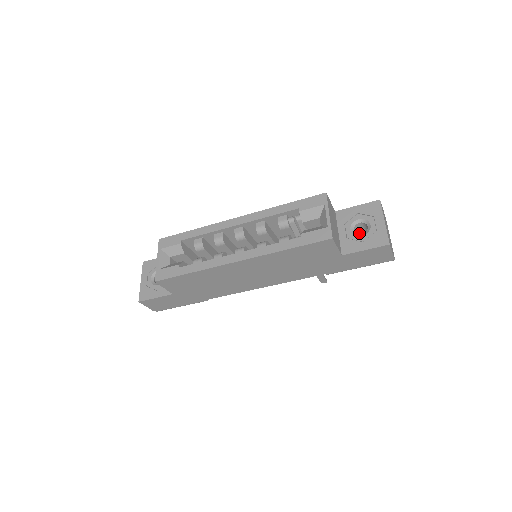
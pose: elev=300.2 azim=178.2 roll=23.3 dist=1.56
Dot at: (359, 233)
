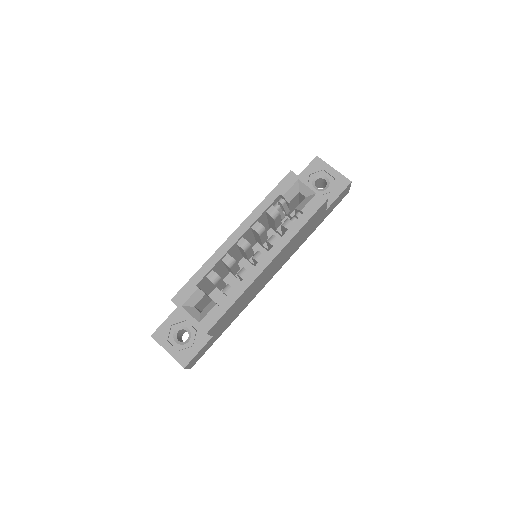
Dot at: occluded
